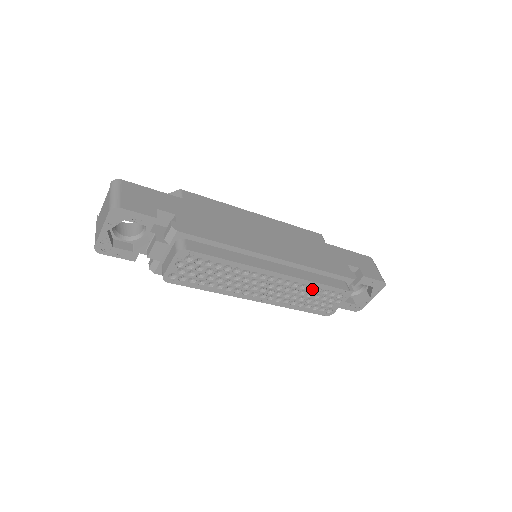
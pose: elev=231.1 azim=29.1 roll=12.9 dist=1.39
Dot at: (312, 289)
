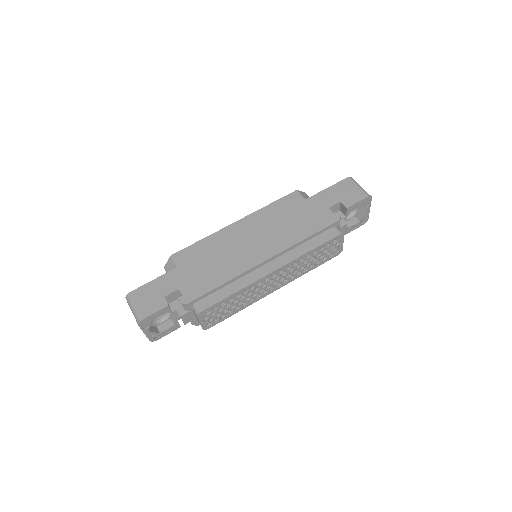
Dot at: (310, 255)
